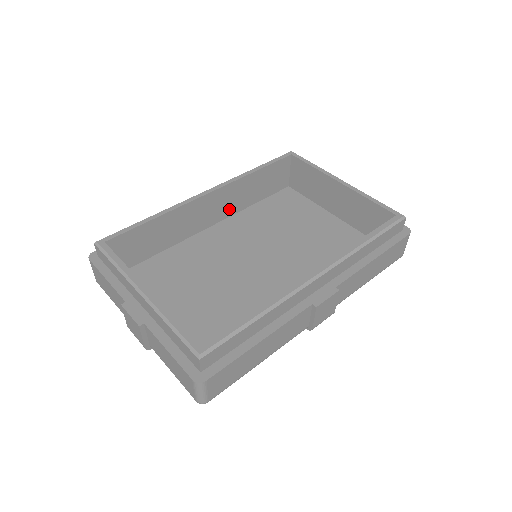
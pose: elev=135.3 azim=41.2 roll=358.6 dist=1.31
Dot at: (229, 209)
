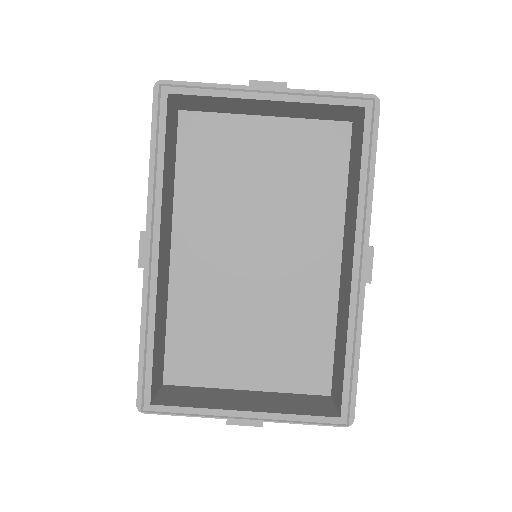
Dot at: (169, 220)
